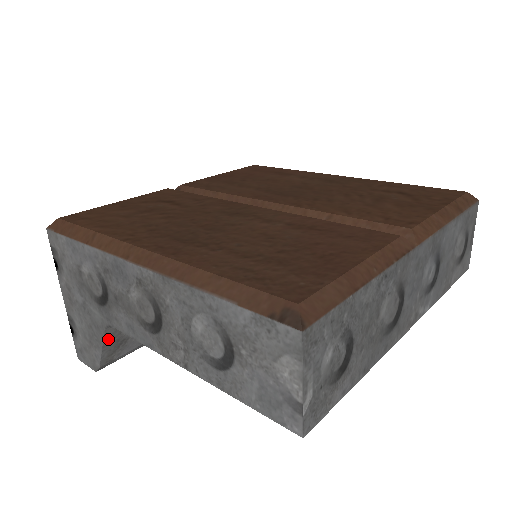
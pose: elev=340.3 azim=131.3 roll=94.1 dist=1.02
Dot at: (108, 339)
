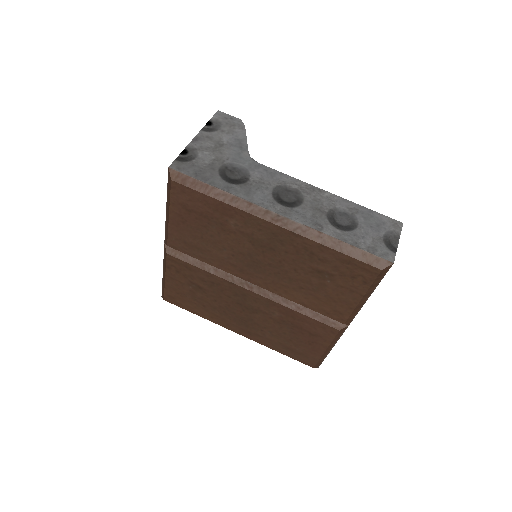
Dot at: occluded
